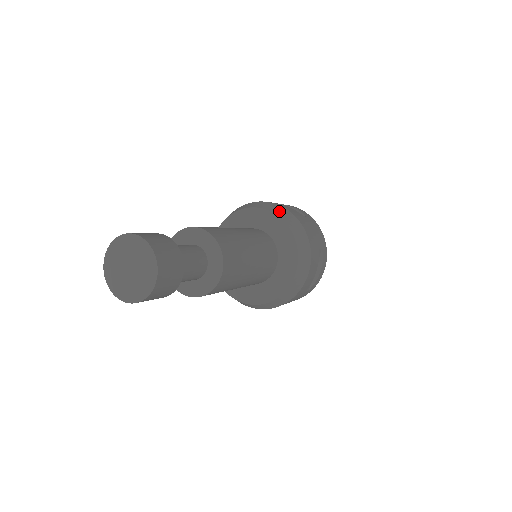
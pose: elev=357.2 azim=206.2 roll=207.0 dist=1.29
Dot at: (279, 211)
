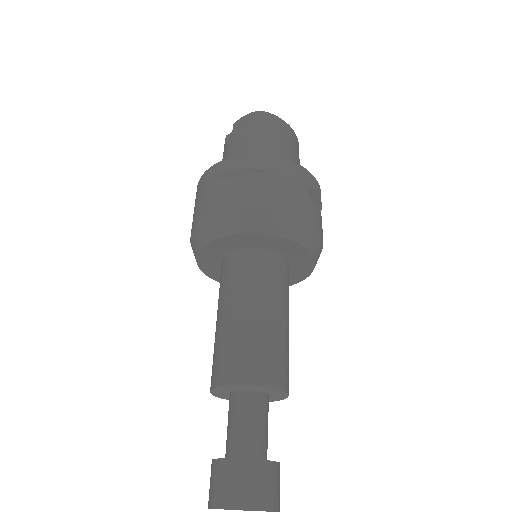
Dot at: (248, 223)
